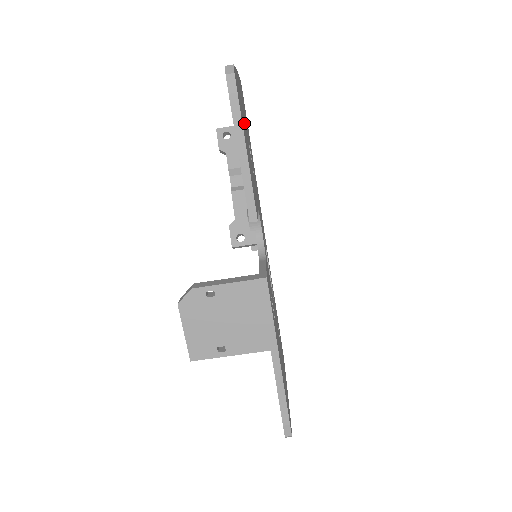
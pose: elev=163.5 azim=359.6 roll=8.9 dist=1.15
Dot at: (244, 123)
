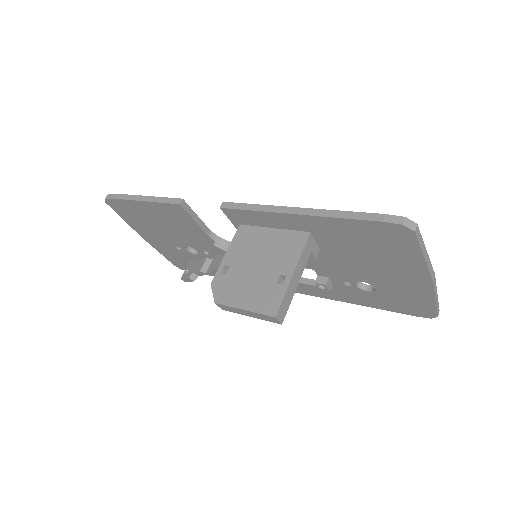
Dot at: occluded
